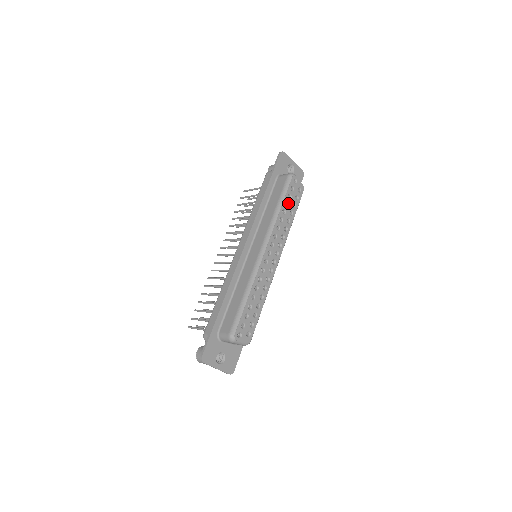
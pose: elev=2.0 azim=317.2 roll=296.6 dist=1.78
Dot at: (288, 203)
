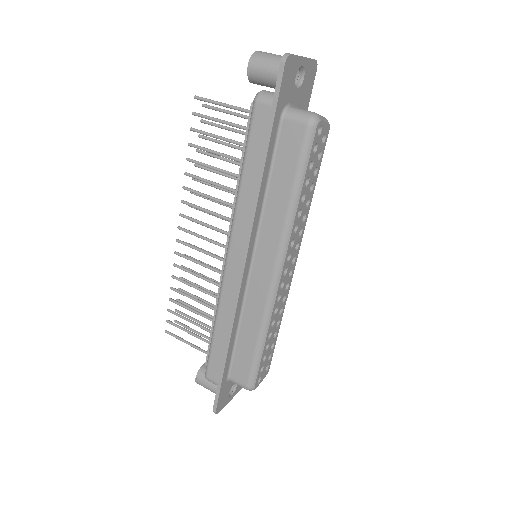
Dot at: (308, 178)
